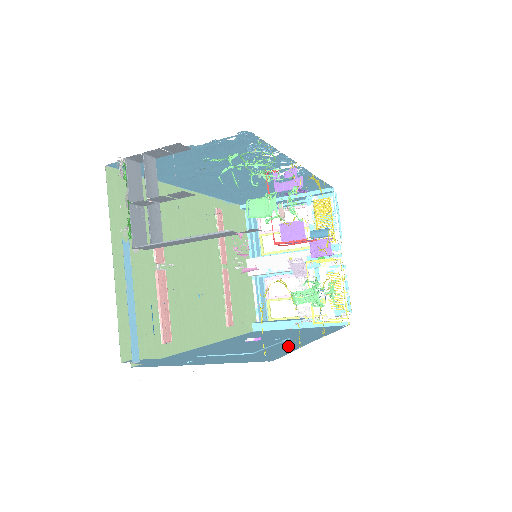
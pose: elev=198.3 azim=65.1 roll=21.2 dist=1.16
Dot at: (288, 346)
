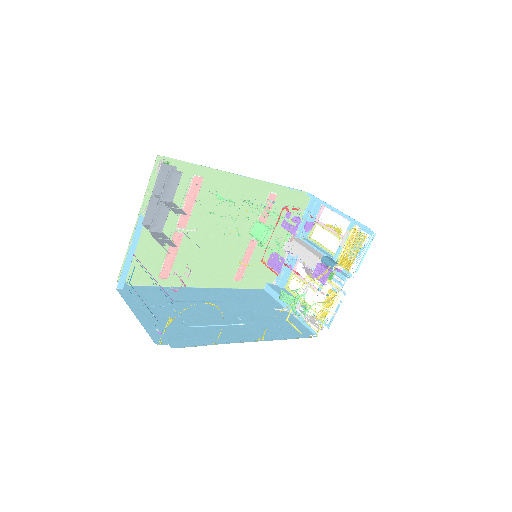
Dot at: (218, 335)
